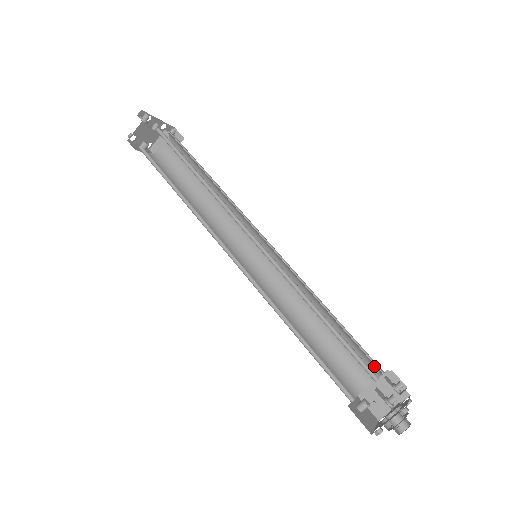
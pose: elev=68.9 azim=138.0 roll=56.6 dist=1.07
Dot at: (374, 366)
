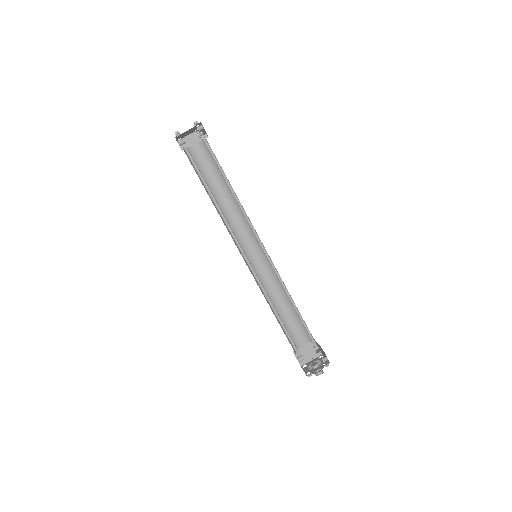
Dot at: occluded
